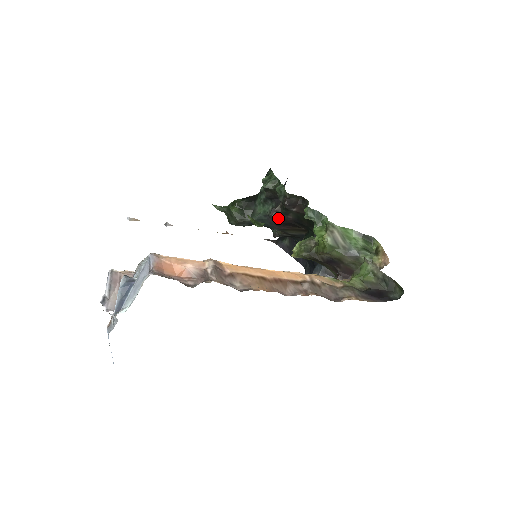
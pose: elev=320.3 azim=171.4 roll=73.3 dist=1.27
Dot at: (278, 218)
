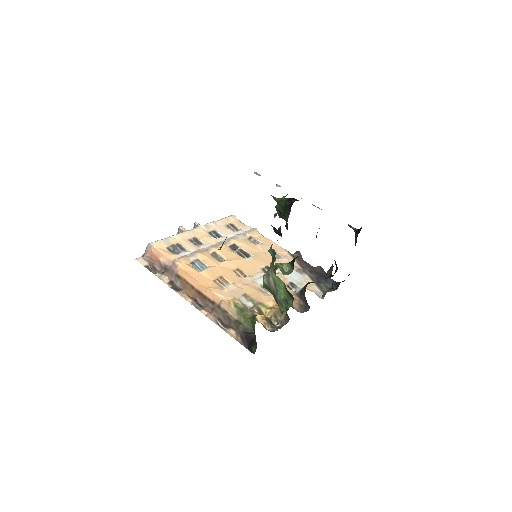
Dot at: occluded
